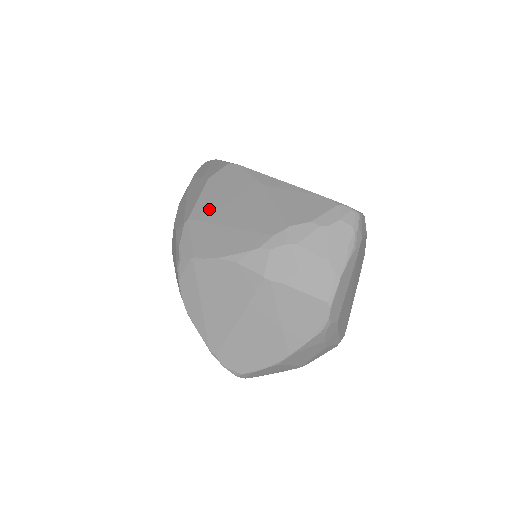
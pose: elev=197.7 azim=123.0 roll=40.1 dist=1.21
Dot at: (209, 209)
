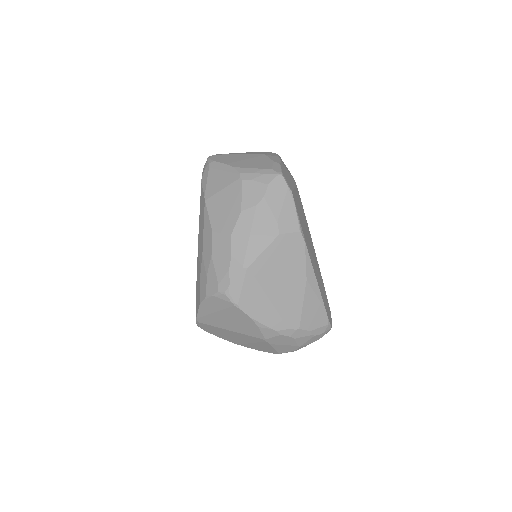
Dot at: (266, 271)
